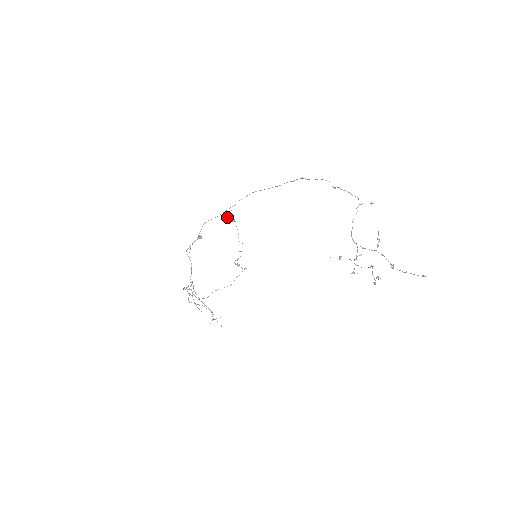
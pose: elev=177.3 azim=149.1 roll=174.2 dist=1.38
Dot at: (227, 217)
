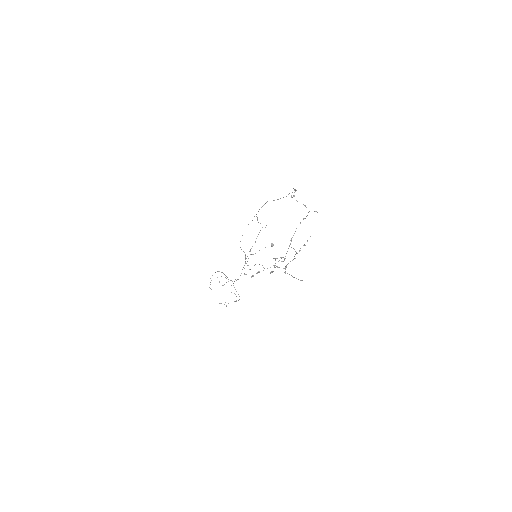
Dot at: occluded
